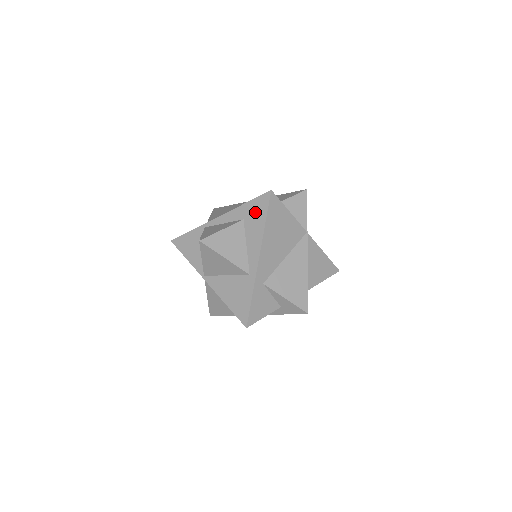
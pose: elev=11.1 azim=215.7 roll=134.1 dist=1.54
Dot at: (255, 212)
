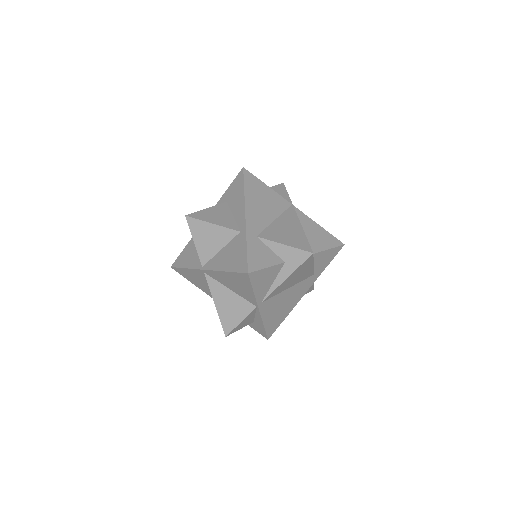
Dot at: (234, 189)
